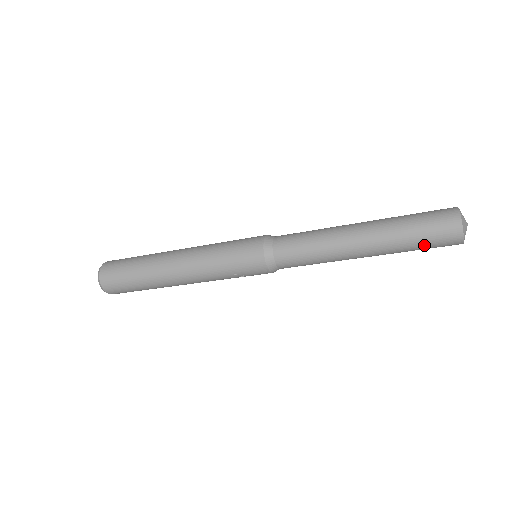
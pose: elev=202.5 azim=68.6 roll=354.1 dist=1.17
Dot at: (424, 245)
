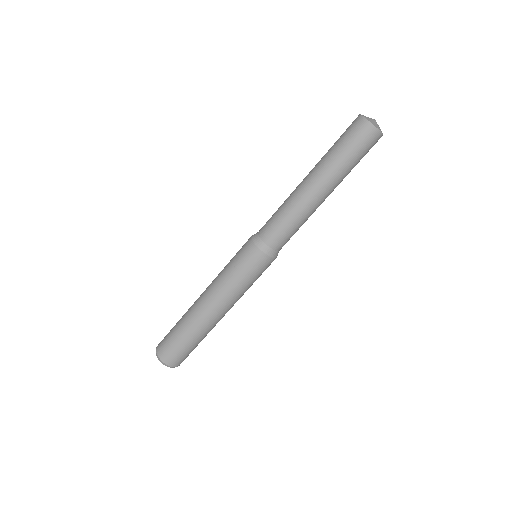
Dot at: (341, 140)
